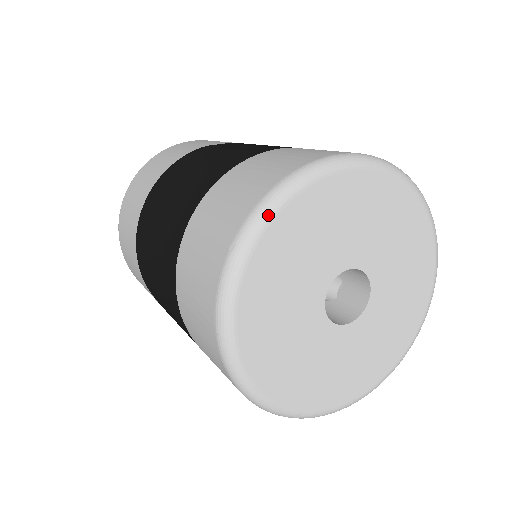
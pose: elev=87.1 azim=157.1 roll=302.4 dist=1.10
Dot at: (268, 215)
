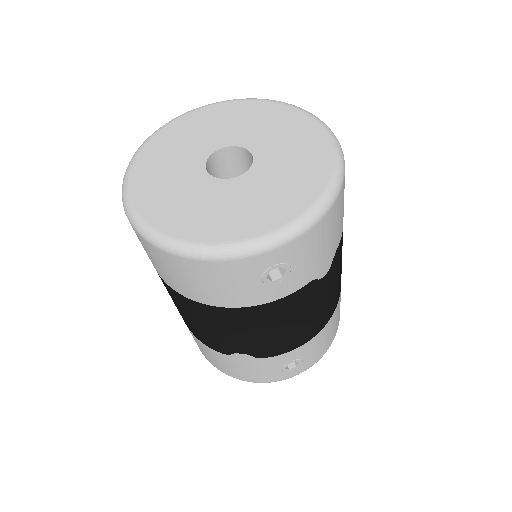
Dot at: (126, 177)
